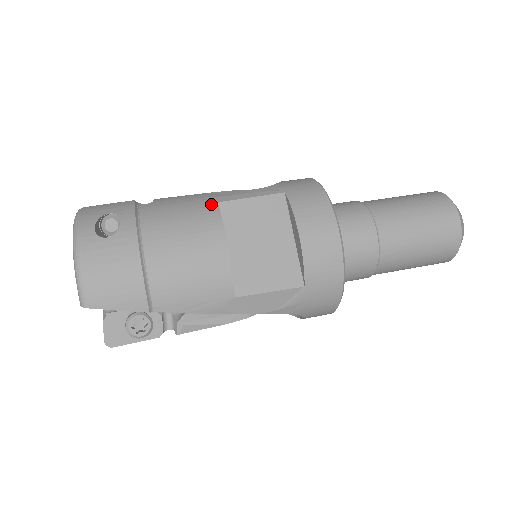
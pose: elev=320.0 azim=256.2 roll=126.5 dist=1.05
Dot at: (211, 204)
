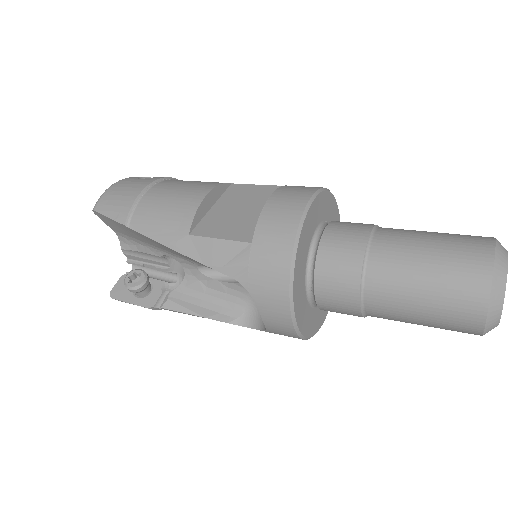
Dot at: occluded
